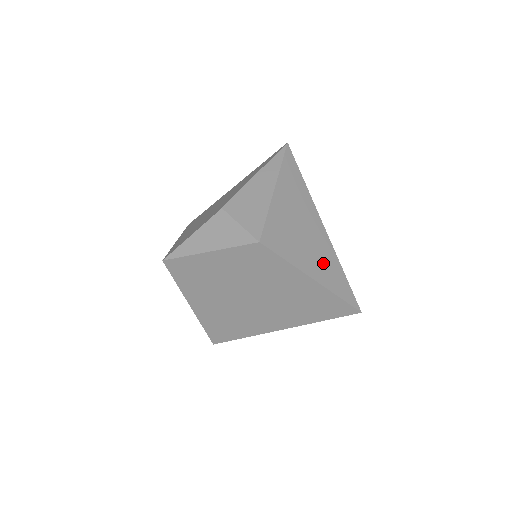
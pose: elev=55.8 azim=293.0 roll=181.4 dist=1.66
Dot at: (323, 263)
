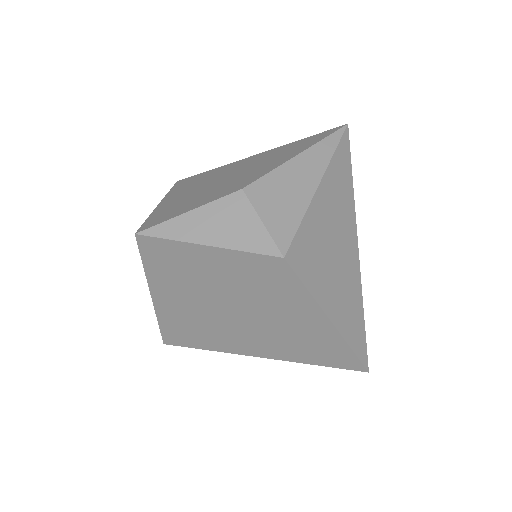
Dot at: (346, 300)
